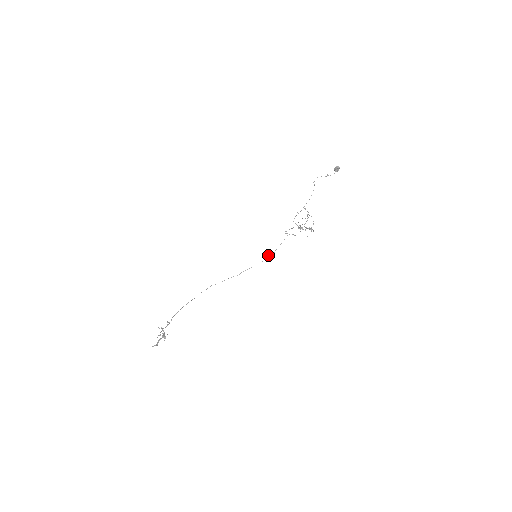
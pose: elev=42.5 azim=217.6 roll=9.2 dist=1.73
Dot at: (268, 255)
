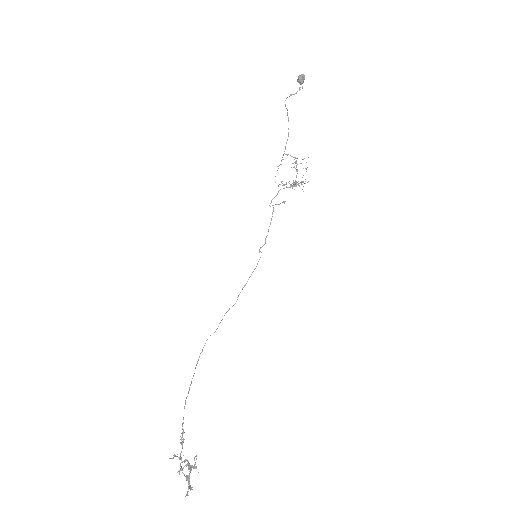
Dot at: (259, 251)
